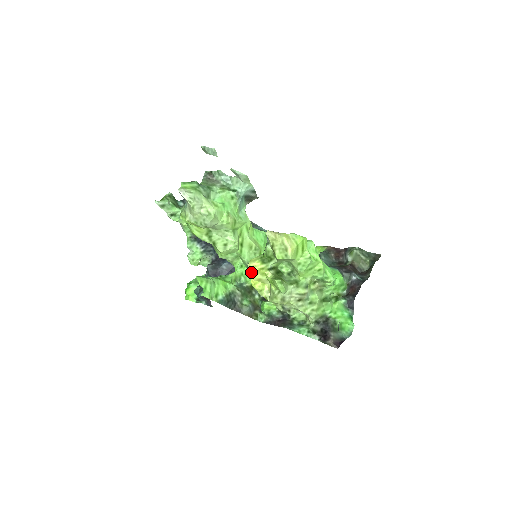
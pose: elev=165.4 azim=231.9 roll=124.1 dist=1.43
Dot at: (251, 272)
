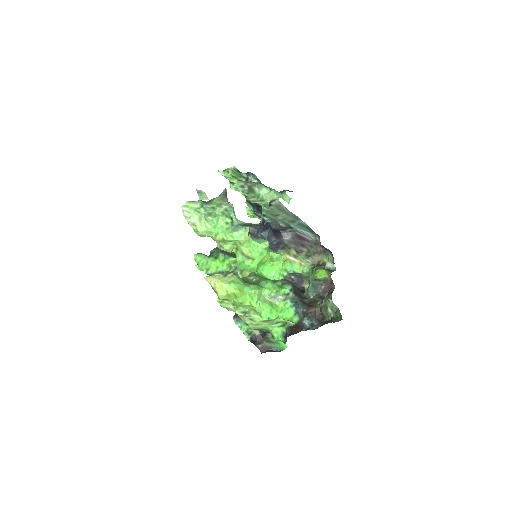
Dot at: occluded
